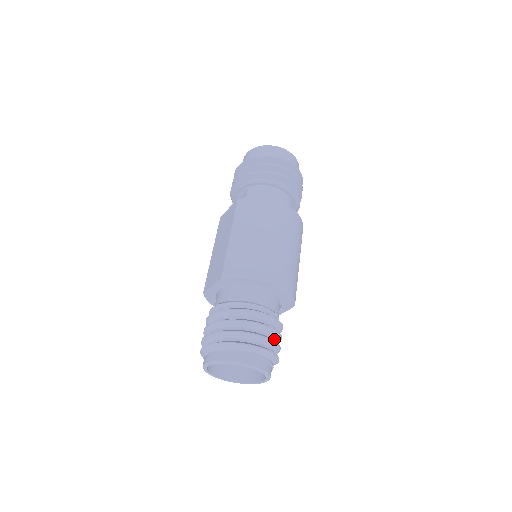
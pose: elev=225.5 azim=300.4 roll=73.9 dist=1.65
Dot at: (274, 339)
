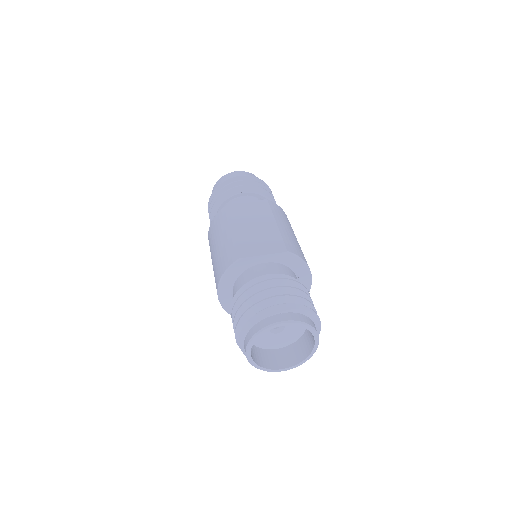
Dot at: occluded
